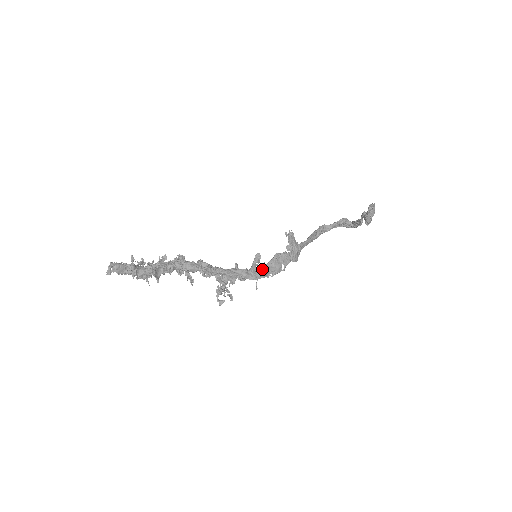
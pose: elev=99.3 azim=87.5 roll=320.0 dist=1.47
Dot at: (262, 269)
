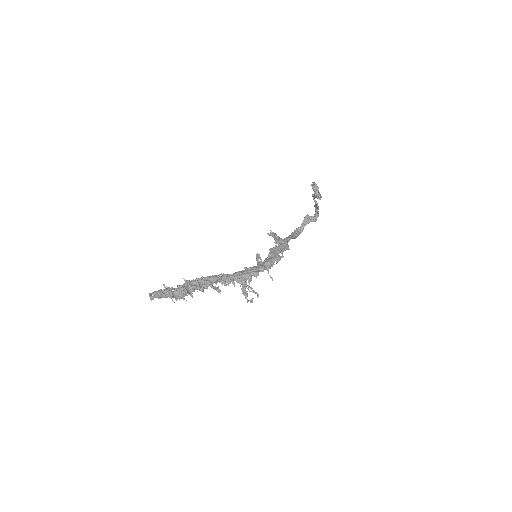
Dot at: (266, 261)
